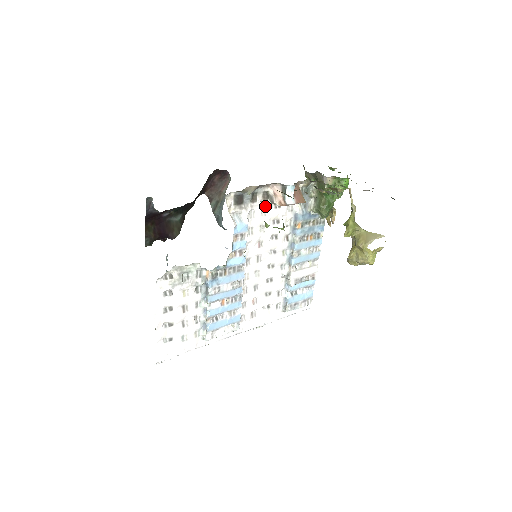
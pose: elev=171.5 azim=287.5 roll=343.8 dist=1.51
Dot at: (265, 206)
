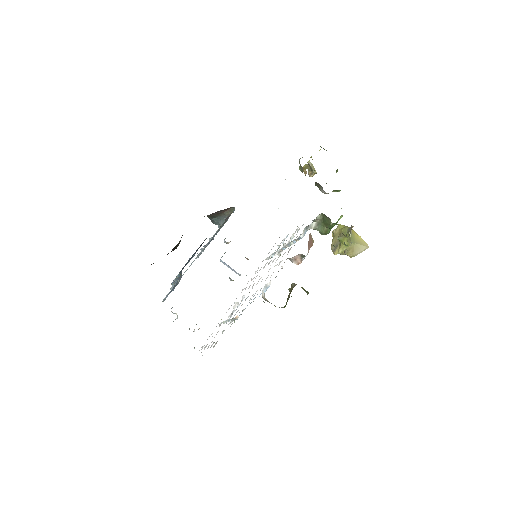
Dot at: occluded
